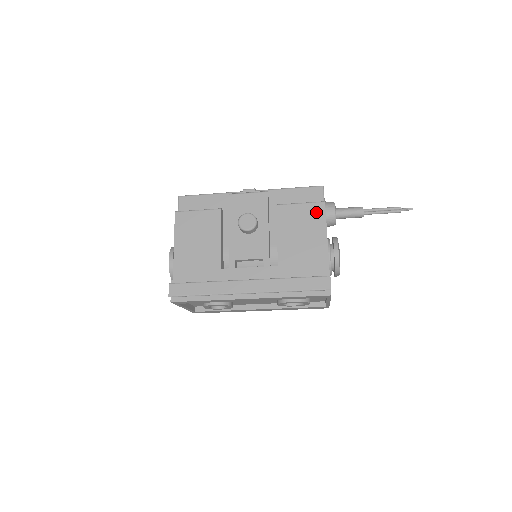
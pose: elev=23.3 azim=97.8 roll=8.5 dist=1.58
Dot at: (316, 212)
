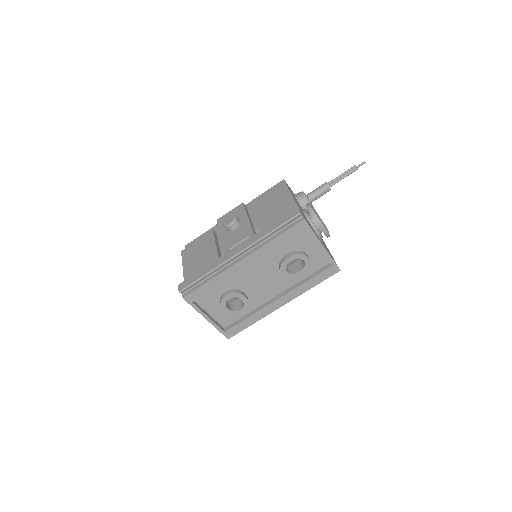
Dot at: (280, 190)
